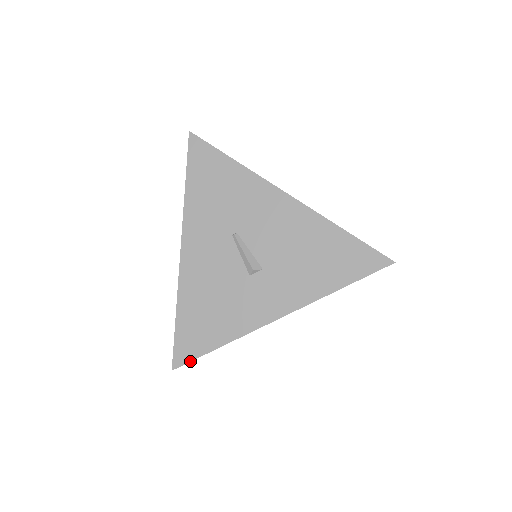
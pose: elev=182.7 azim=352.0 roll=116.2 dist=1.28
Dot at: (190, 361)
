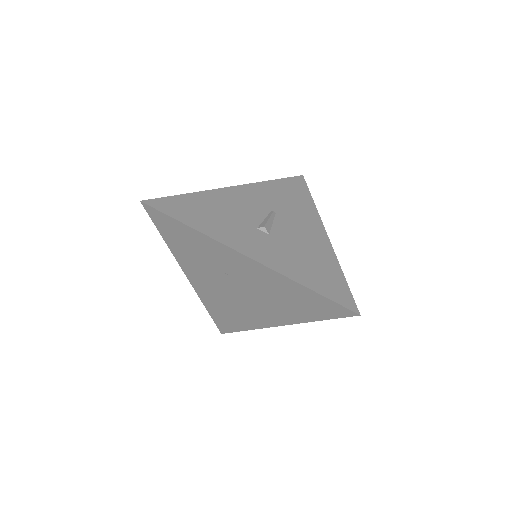
Dot at: (159, 210)
